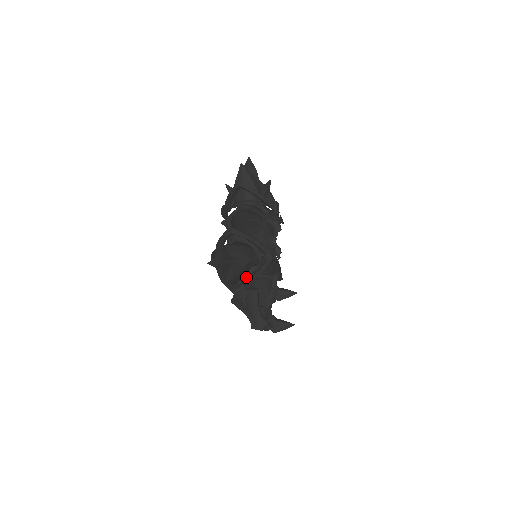
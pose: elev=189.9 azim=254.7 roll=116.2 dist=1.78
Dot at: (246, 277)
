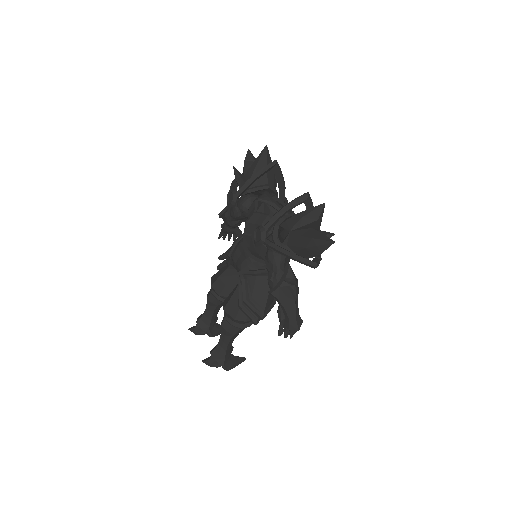
Dot at: occluded
